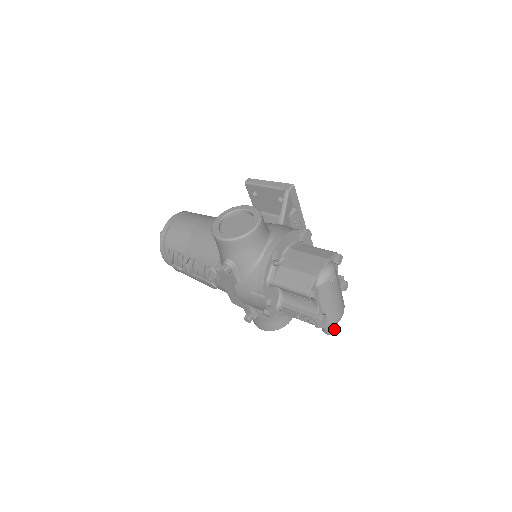
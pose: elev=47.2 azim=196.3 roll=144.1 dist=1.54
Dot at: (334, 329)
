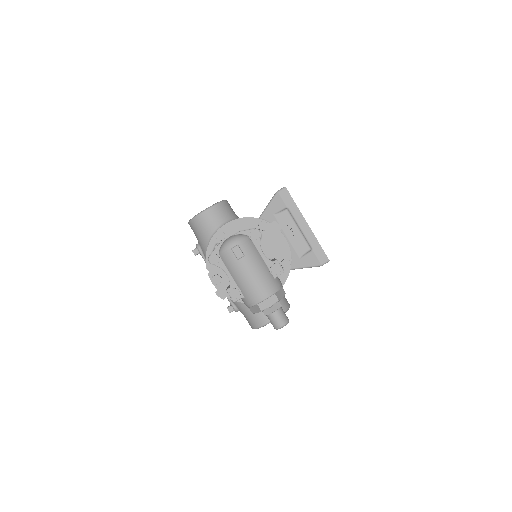
Dot at: (277, 322)
